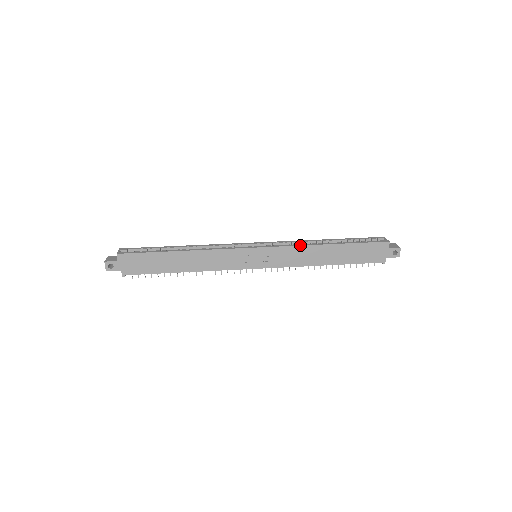
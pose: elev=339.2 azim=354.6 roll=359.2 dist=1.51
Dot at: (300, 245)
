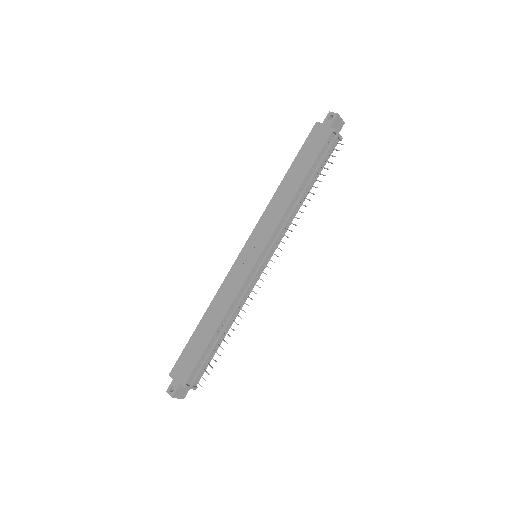
Dot at: (266, 208)
